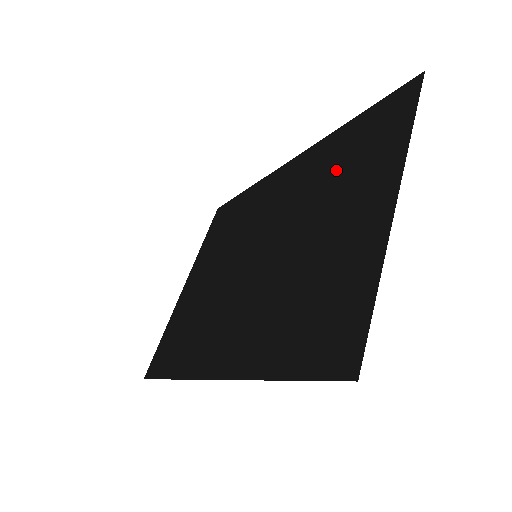
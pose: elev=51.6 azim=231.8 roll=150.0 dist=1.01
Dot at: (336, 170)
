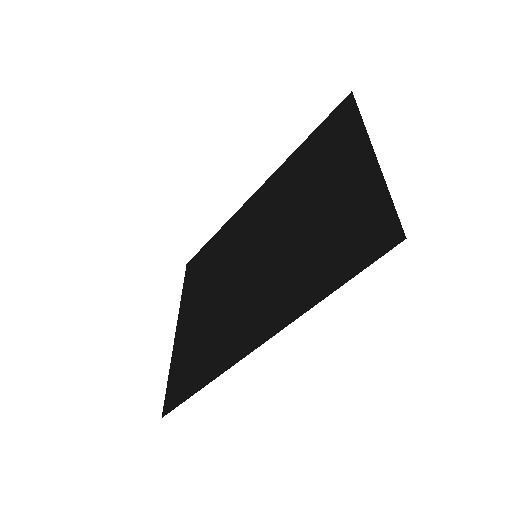
Dot at: (307, 169)
